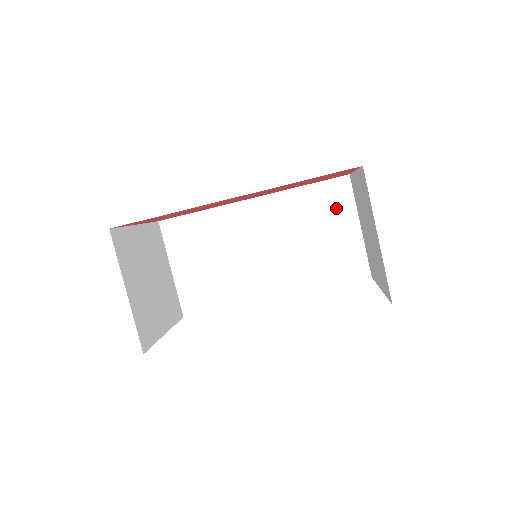
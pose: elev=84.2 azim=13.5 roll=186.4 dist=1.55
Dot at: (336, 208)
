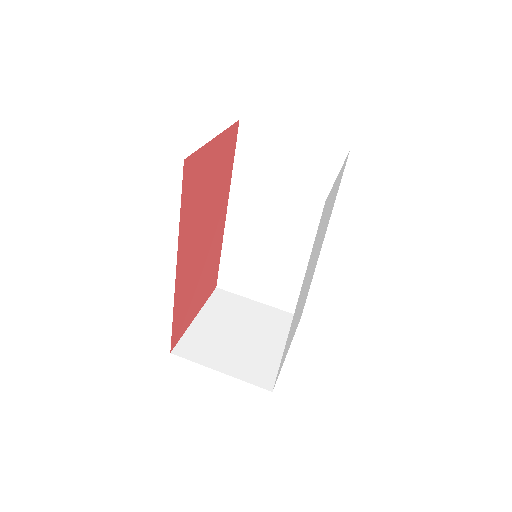
Dot at: (266, 148)
